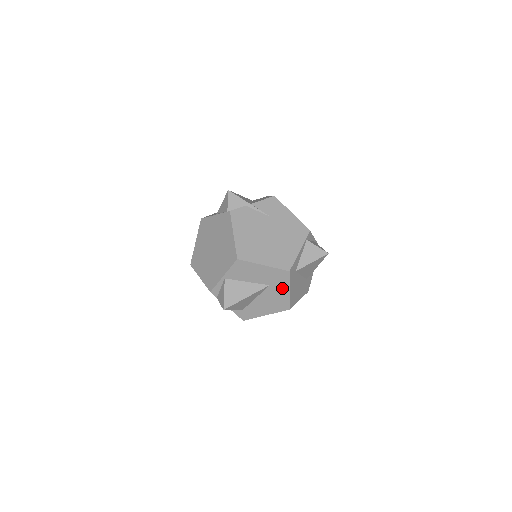
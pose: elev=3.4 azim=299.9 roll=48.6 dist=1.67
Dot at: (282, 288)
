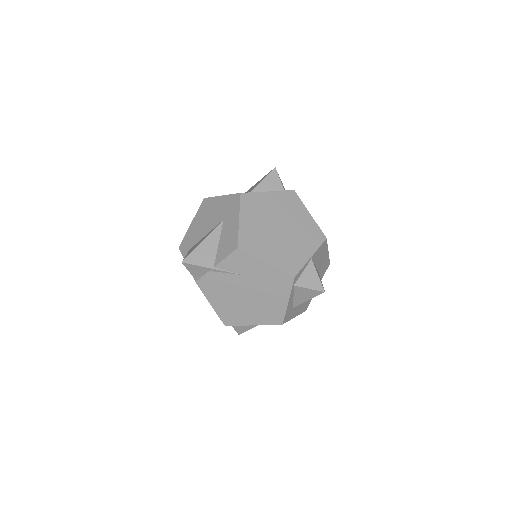
Dot at: occluded
